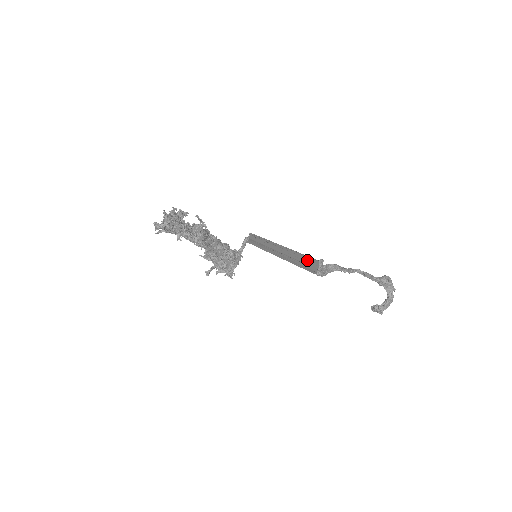
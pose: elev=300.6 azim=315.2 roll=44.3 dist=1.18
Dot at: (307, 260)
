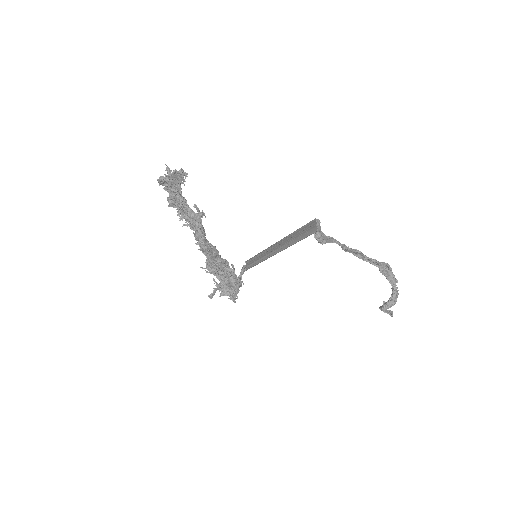
Dot at: (305, 229)
